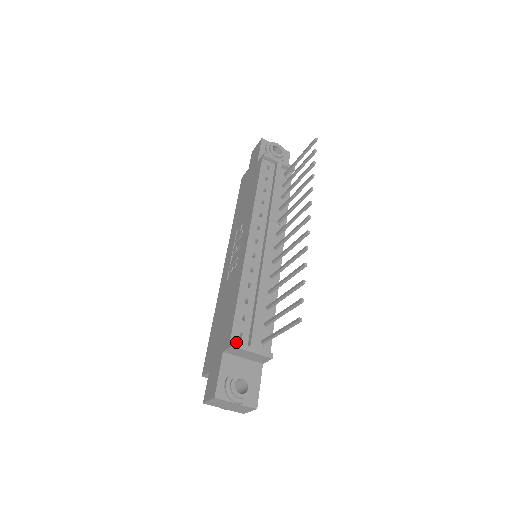
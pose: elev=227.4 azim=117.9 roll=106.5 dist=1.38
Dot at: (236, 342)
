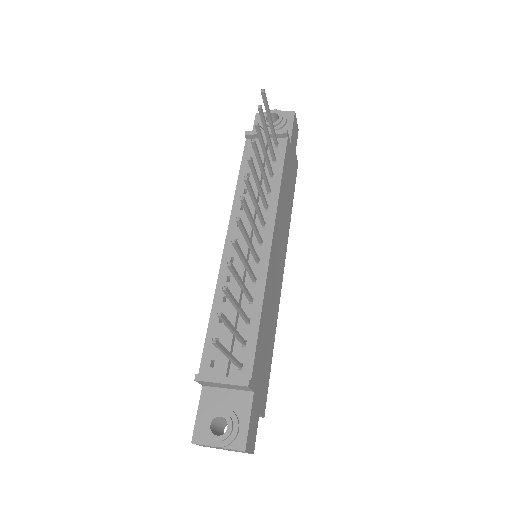
Dot at: (200, 374)
